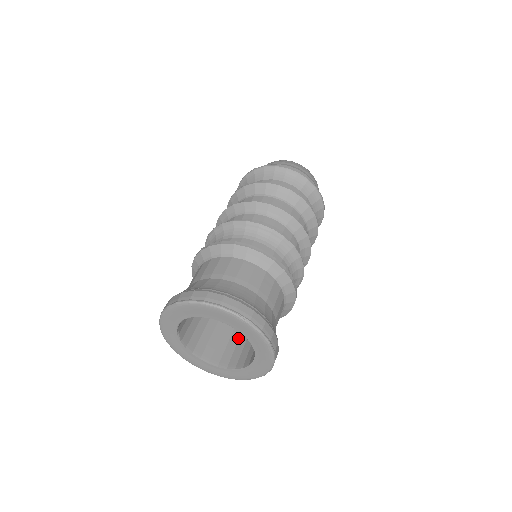
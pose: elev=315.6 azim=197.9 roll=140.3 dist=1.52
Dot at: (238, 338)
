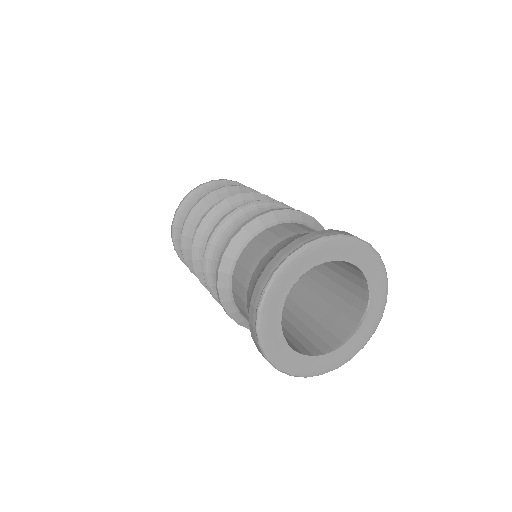
Dot at: (289, 332)
